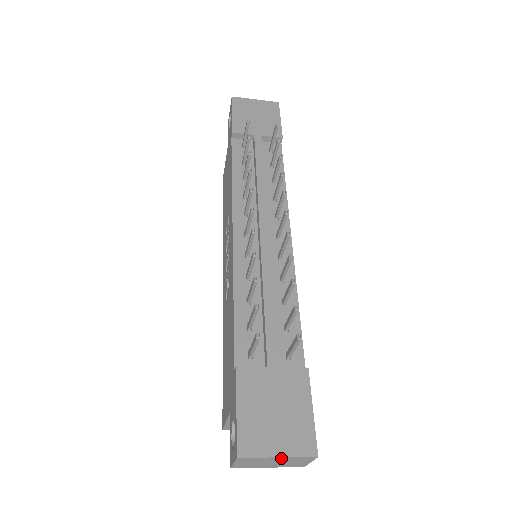
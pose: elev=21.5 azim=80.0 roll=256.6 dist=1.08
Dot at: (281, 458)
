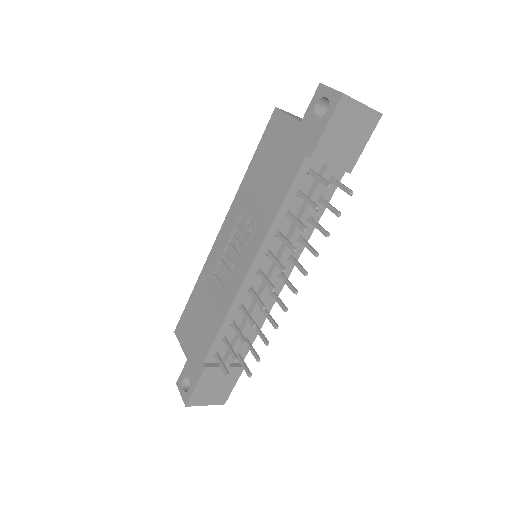
Dot at: (207, 403)
